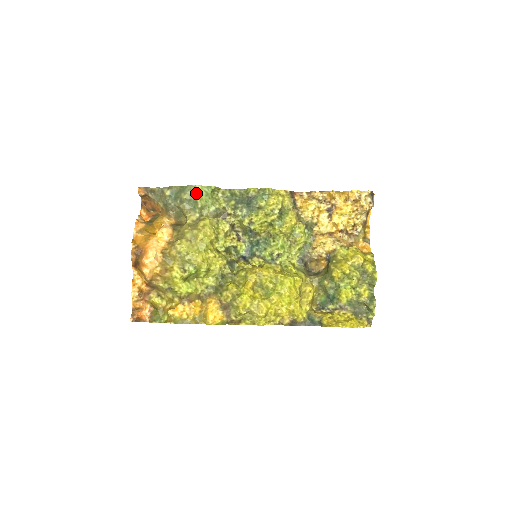
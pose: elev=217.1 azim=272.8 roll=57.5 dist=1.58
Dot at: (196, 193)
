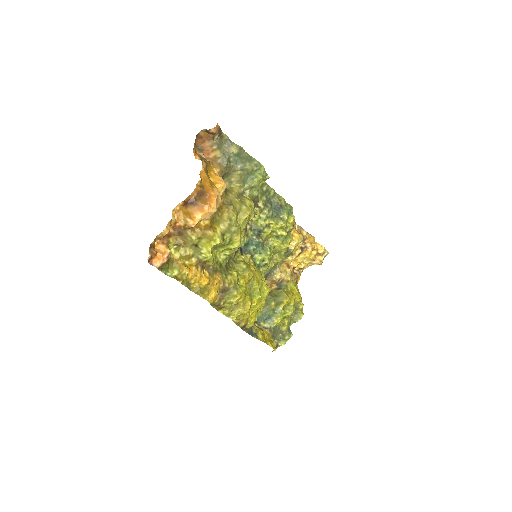
Dot at: (258, 172)
